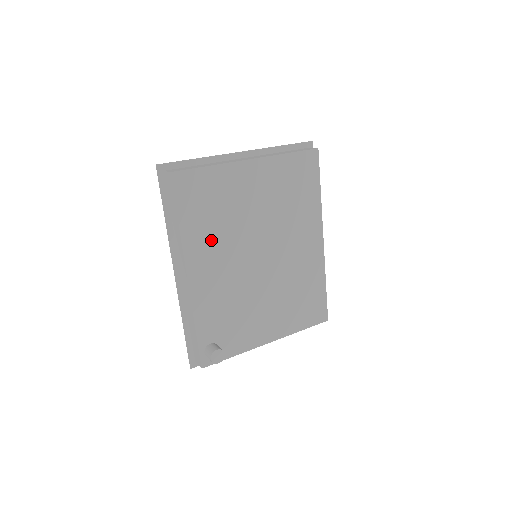
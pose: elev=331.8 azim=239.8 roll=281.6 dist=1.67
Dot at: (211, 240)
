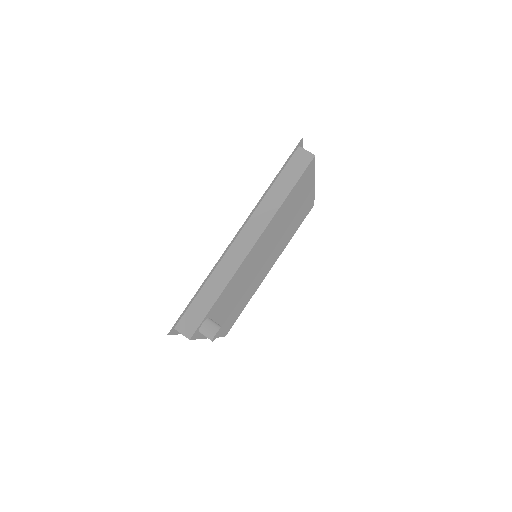
Dot at: (275, 225)
